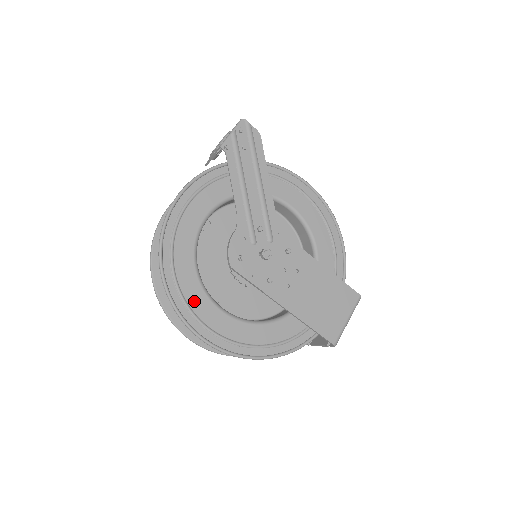
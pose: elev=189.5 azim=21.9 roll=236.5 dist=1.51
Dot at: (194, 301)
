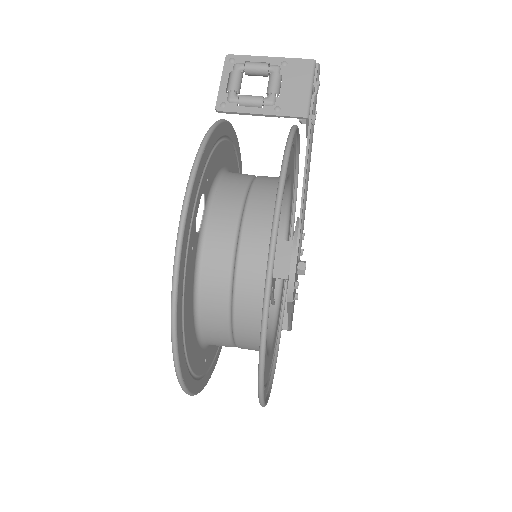
Dot at: occluded
